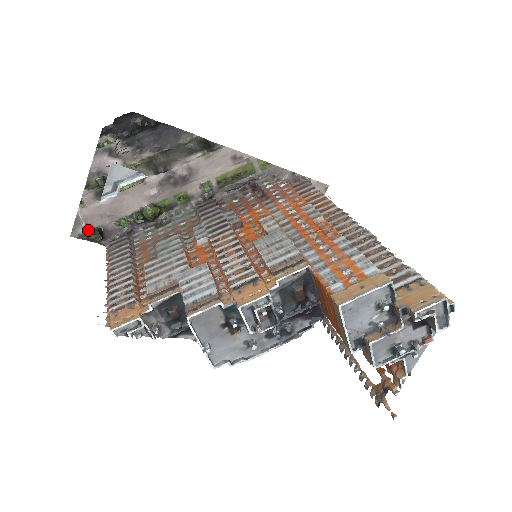
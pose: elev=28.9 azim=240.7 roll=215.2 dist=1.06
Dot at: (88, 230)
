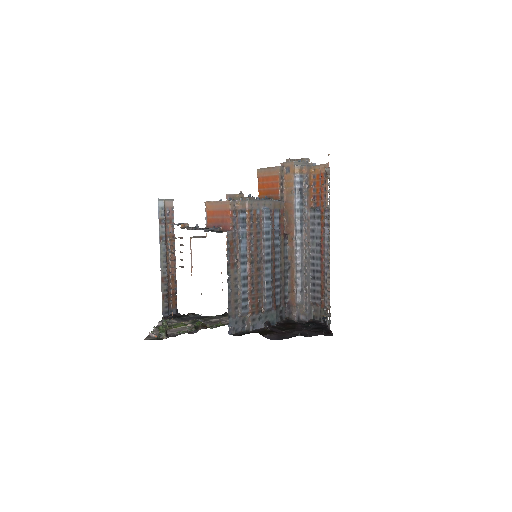
Dot at: (157, 337)
